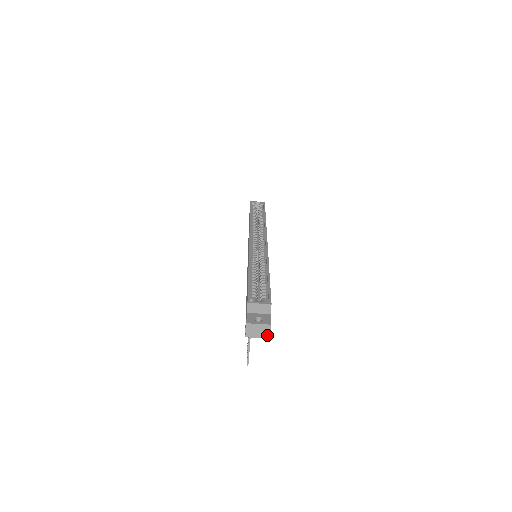
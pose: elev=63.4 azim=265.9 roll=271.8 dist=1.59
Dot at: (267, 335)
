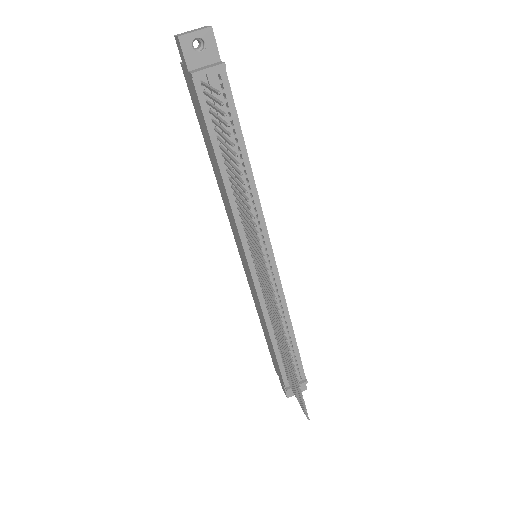
Dot at: (207, 28)
